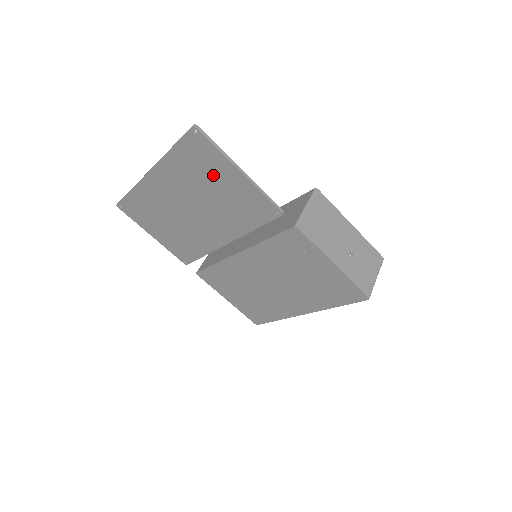
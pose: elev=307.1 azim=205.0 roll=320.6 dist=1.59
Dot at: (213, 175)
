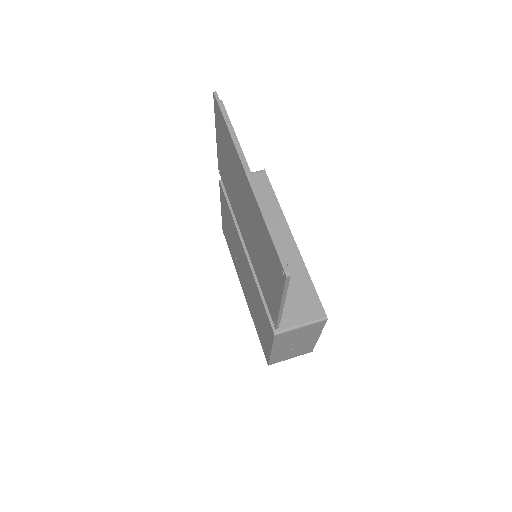
Dot at: (269, 268)
